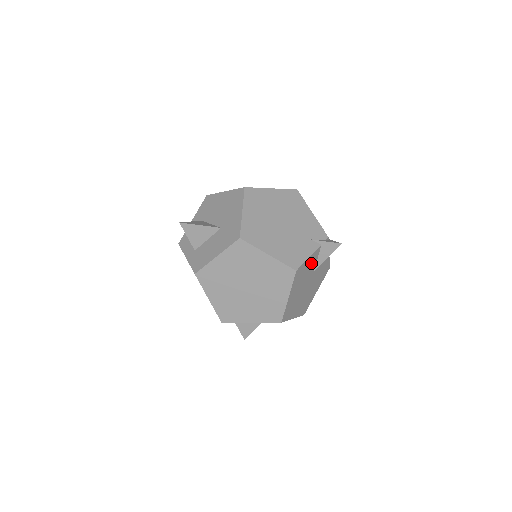
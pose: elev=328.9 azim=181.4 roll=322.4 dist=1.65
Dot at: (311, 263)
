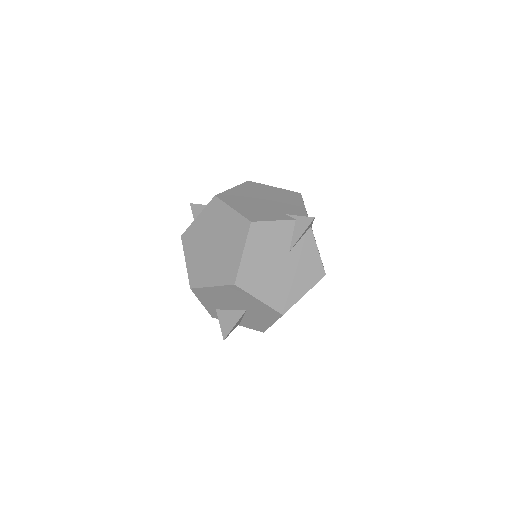
Dot at: (280, 234)
